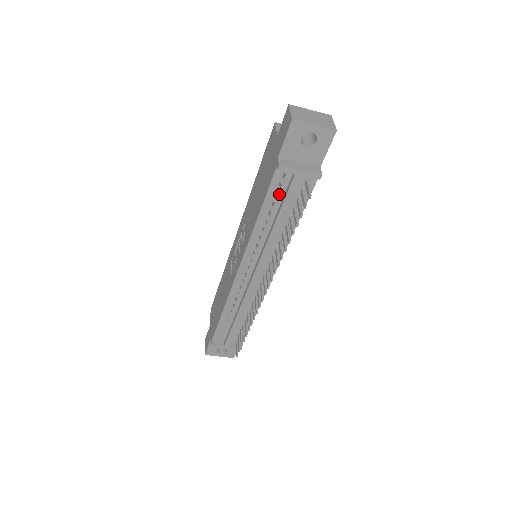
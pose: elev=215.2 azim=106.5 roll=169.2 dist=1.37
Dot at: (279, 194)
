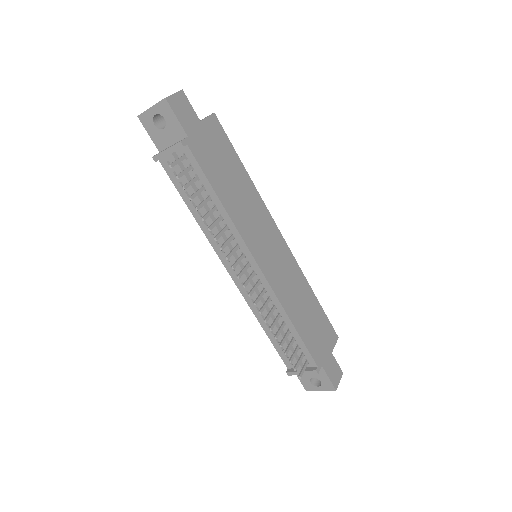
Dot at: occluded
